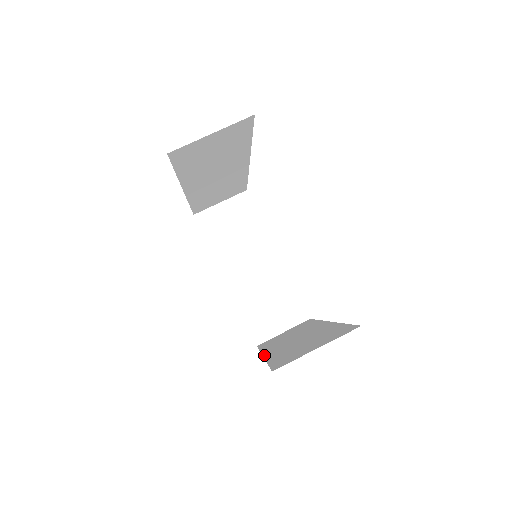
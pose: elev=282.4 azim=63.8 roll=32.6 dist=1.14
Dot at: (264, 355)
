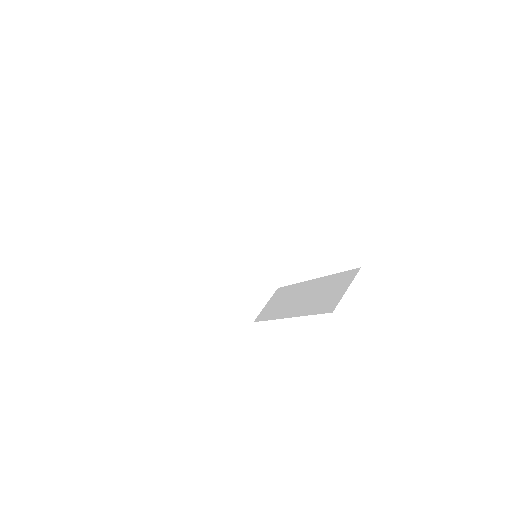
Dot at: (290, 317)
